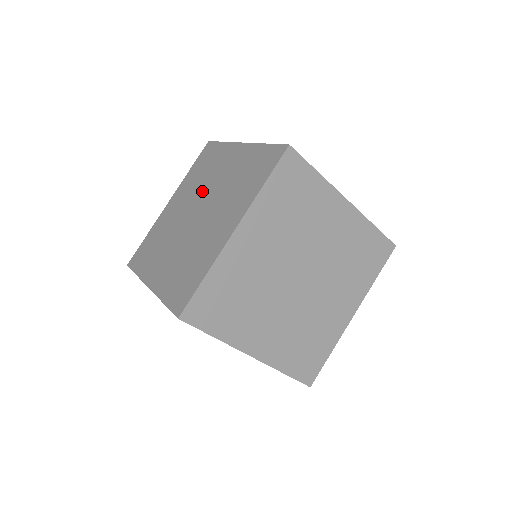
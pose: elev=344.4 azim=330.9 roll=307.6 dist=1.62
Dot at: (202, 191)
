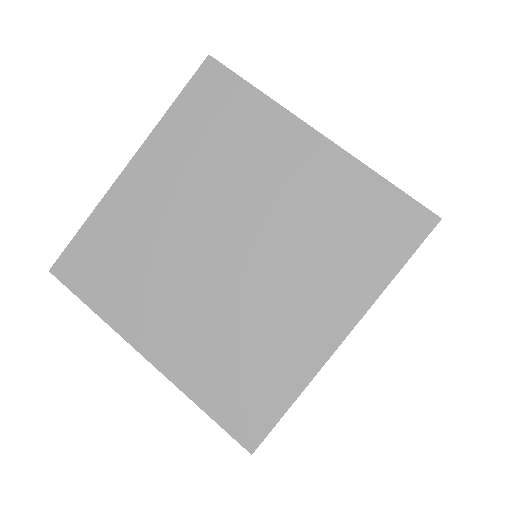
Dot at: occluded
